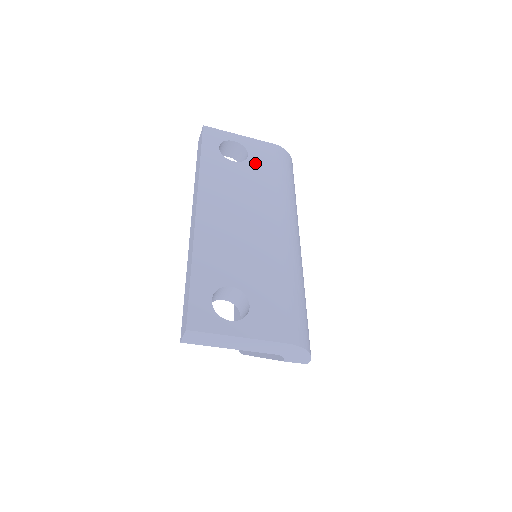
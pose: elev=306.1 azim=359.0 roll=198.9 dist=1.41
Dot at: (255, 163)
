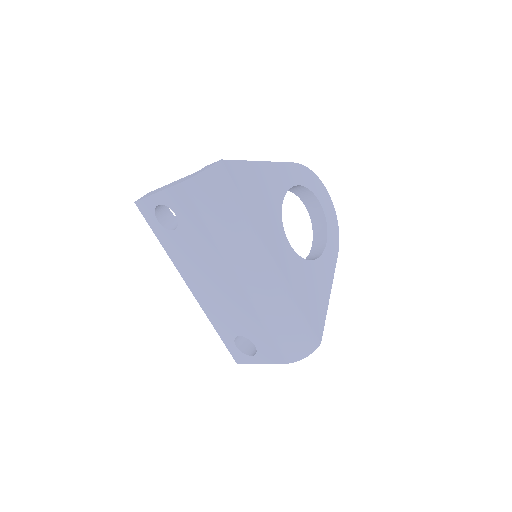
Dot at: (185, 221)
